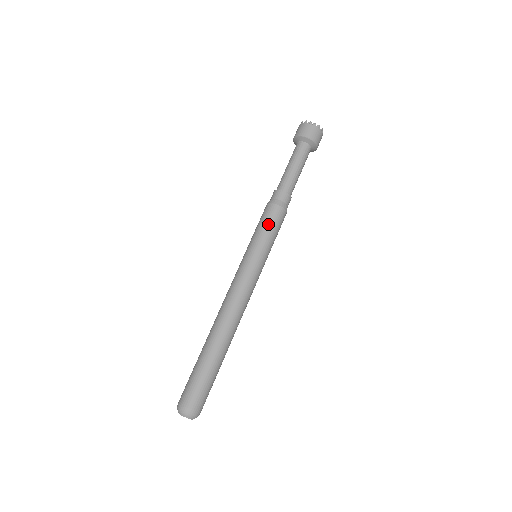
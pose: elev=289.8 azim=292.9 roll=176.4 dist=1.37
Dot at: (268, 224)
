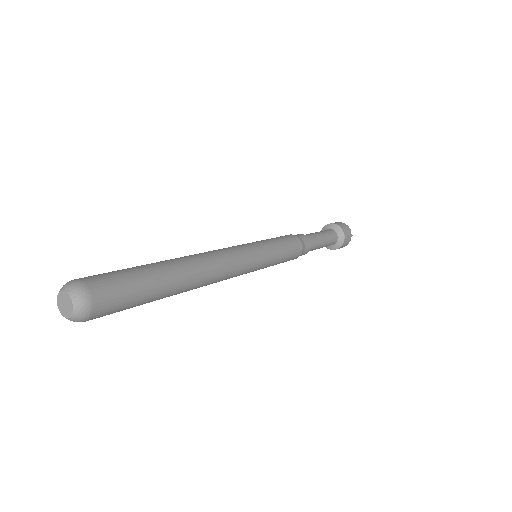
Dot at: (284, 240)
